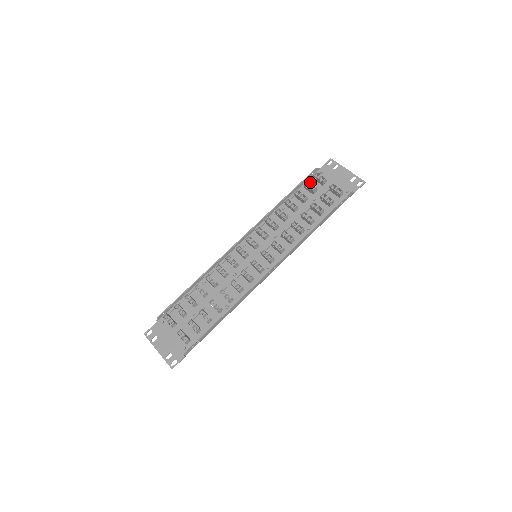
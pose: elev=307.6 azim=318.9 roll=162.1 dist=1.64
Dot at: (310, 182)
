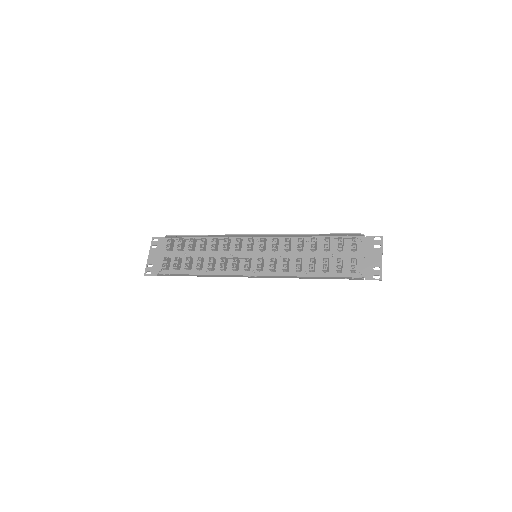
Dot at: (347, 239)
